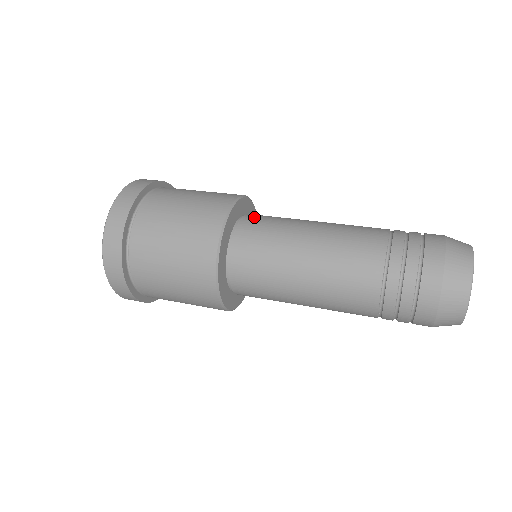
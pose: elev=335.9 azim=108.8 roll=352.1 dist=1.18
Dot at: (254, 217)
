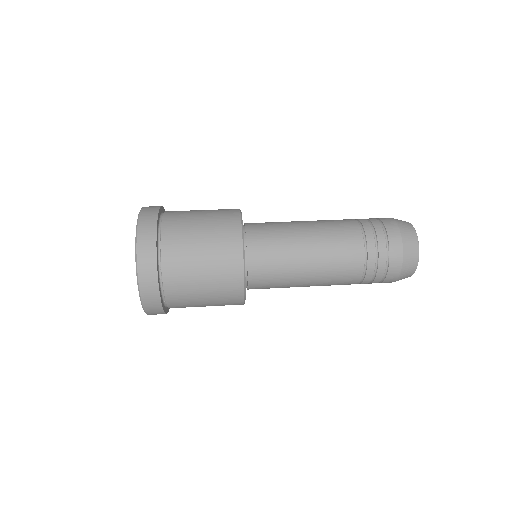
Dot at: (256, 237)
